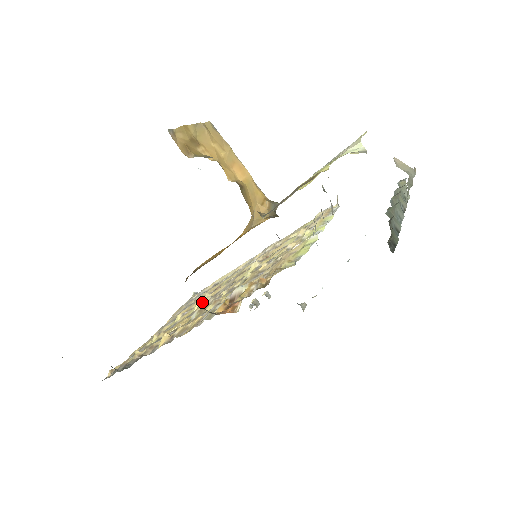
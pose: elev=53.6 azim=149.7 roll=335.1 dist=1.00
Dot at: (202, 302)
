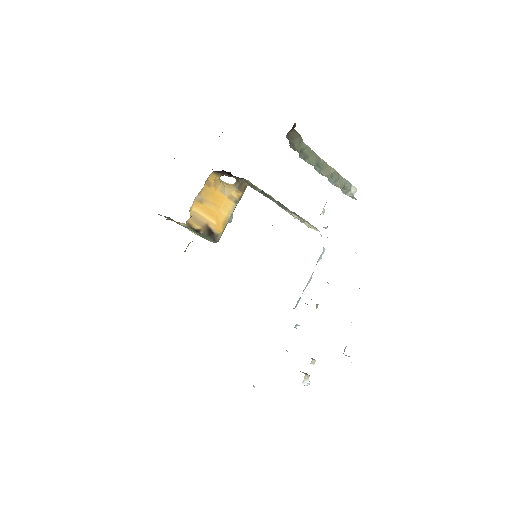
Dot at: occluded
